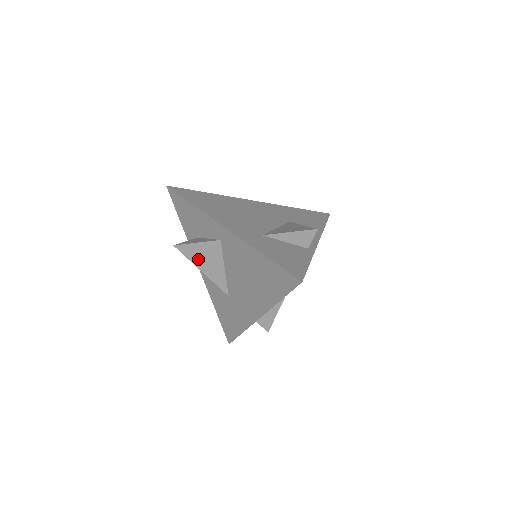
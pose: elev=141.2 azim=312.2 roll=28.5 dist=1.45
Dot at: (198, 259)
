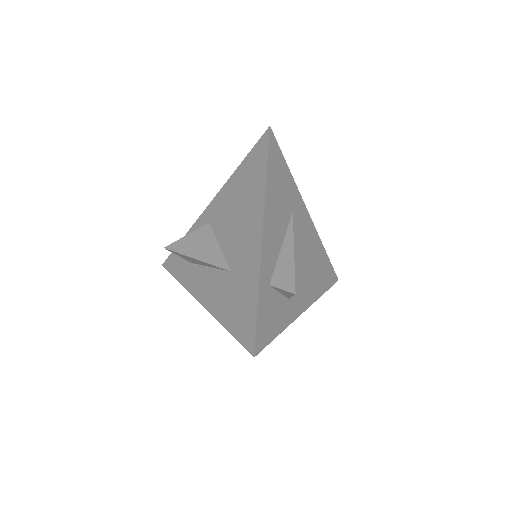
Dot at: (190, 249)
